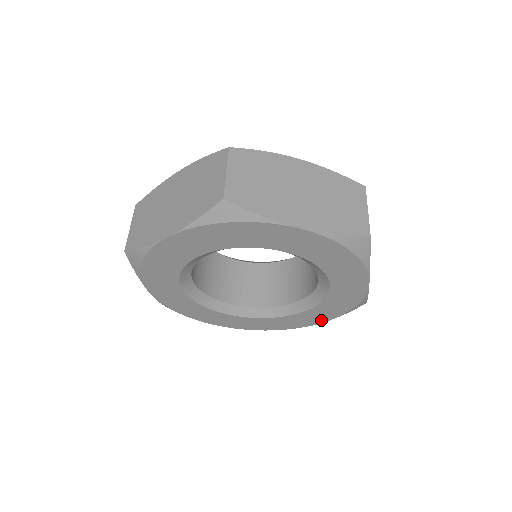
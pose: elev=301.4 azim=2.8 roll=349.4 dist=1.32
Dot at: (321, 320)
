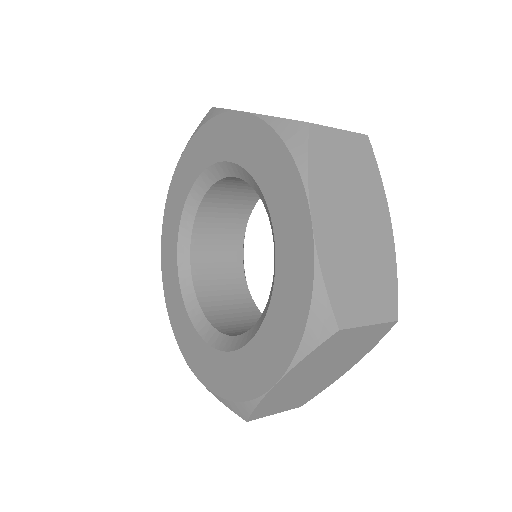
Dot at: (278, 368)
